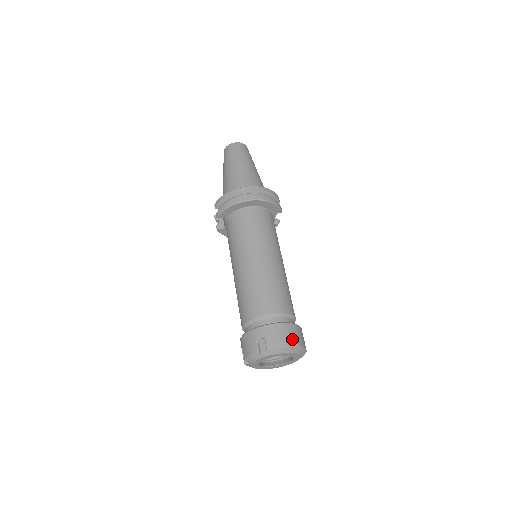
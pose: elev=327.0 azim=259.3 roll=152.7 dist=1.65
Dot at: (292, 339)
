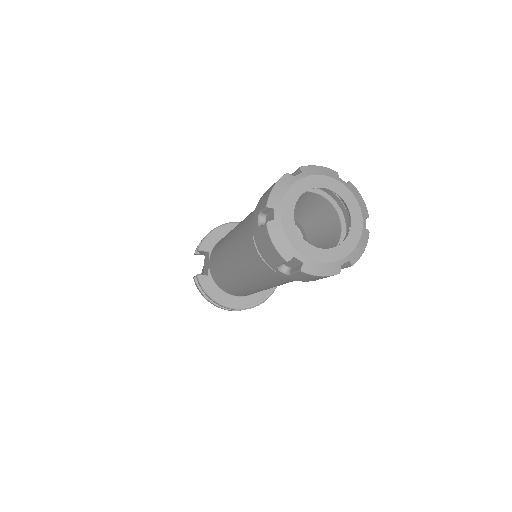
Dot at: occluded
